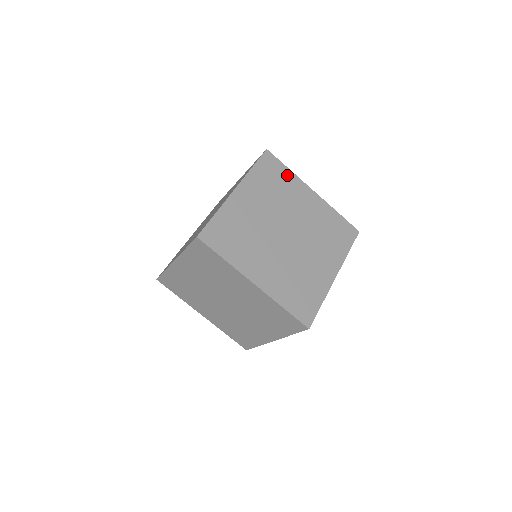
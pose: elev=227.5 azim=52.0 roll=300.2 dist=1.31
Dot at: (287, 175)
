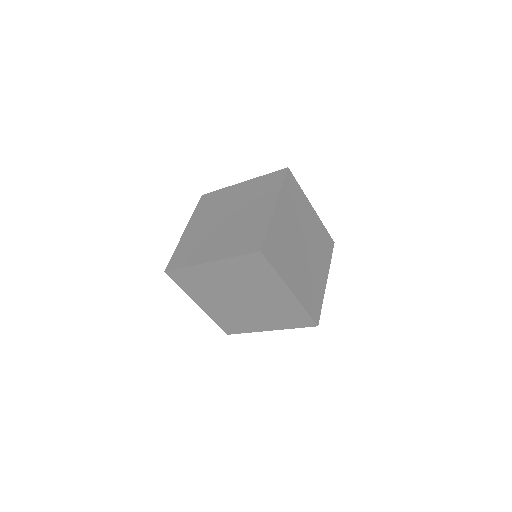
Dot at: (219, 193)
